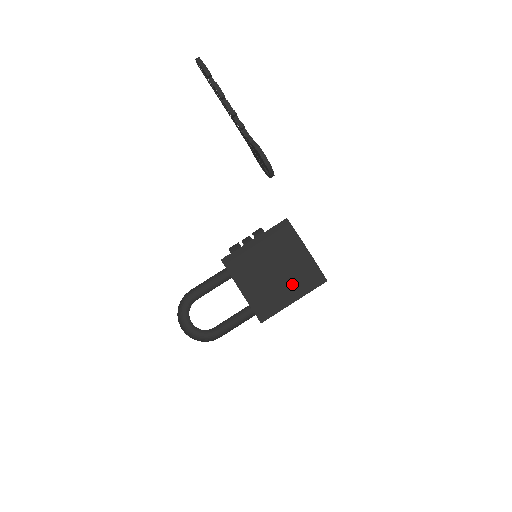
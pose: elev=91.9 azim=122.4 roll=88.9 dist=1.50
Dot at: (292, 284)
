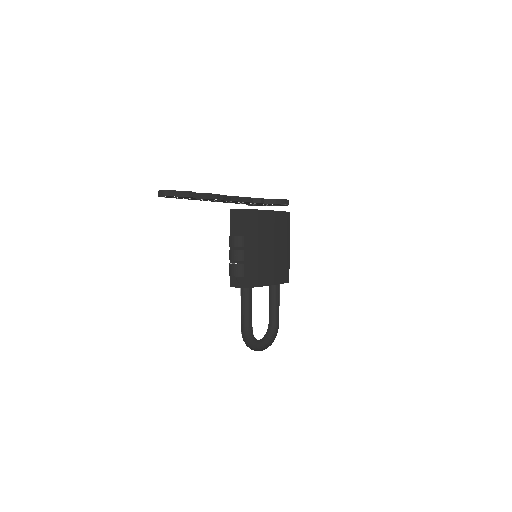
Dot at: (282, 241)
